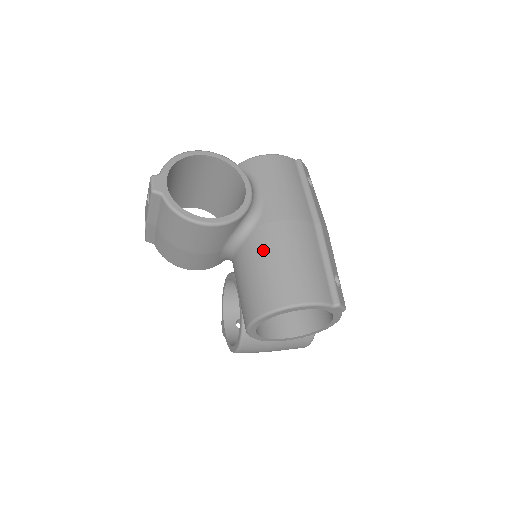
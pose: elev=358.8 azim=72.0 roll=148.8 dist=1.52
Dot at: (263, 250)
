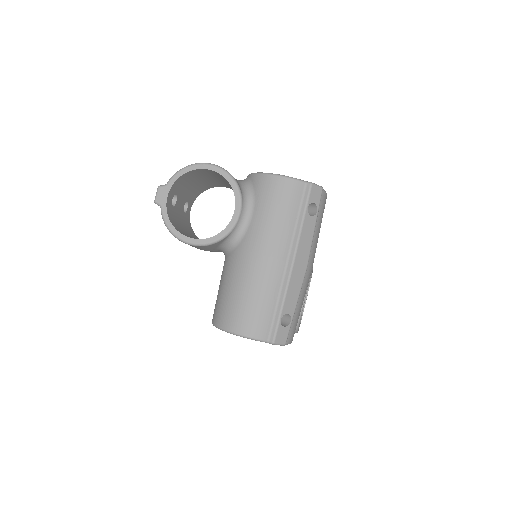
Dot at: (231, 274)
